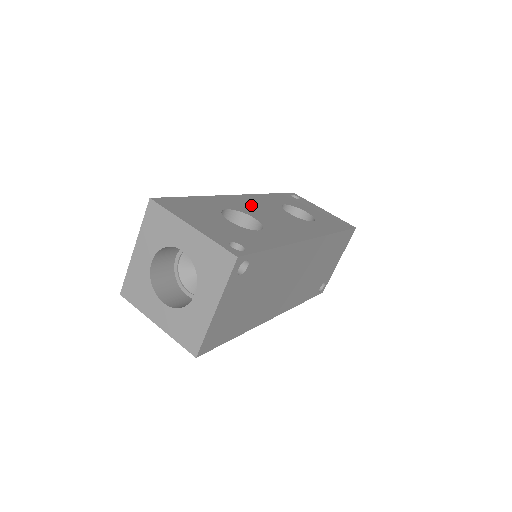
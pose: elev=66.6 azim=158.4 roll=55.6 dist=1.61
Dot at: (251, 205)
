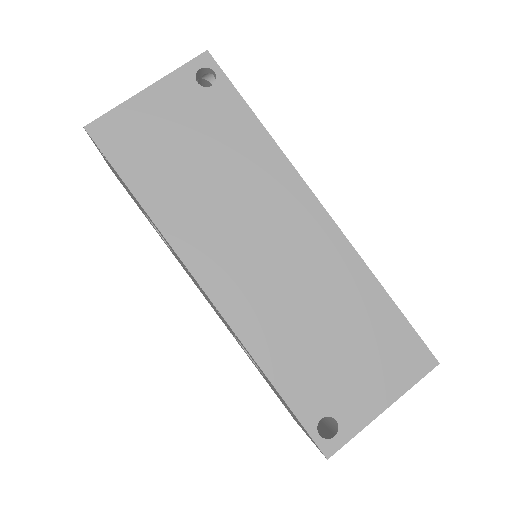
Dot at: occluded
